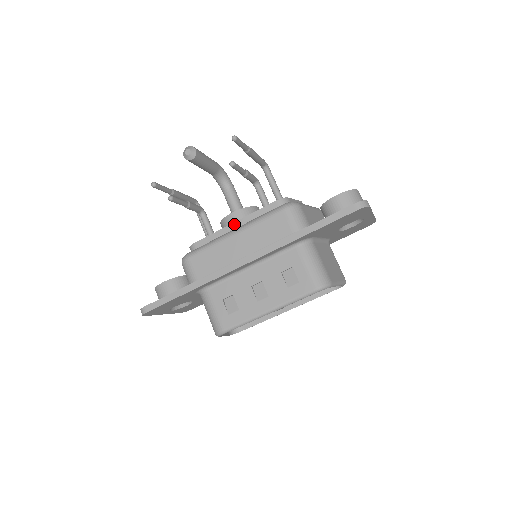
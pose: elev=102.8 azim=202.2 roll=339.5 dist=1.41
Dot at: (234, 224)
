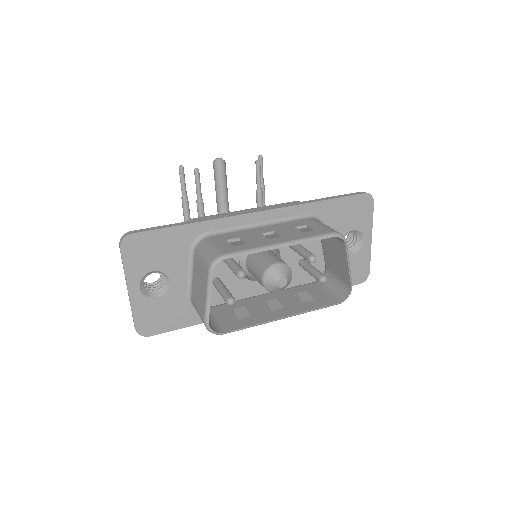
Dot at: occluded
